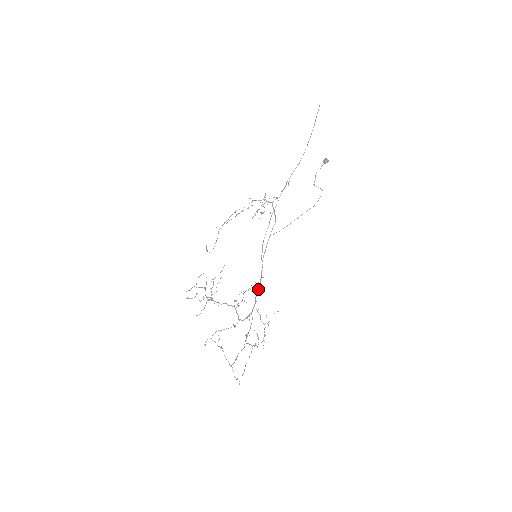
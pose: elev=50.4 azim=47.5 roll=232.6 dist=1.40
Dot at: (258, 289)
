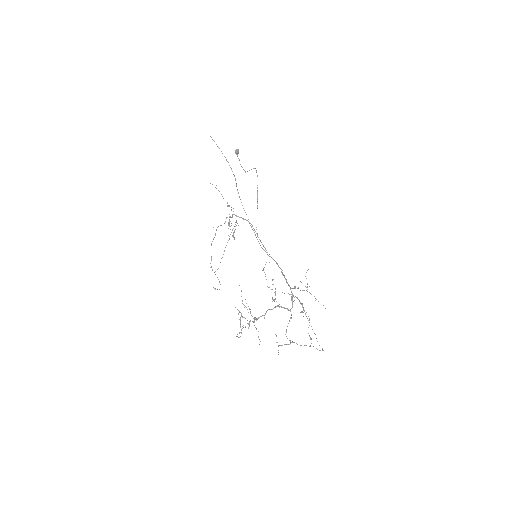
Dot at: occluded
